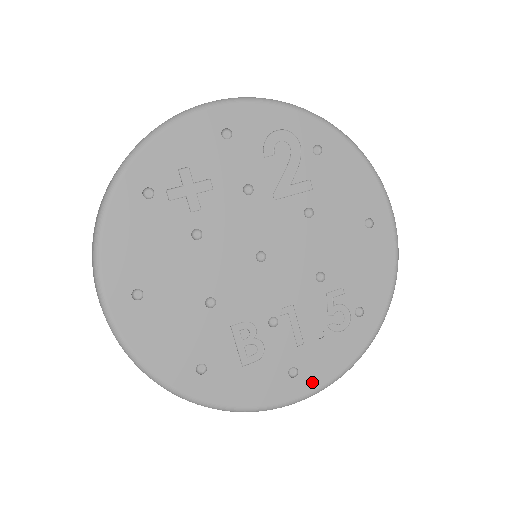
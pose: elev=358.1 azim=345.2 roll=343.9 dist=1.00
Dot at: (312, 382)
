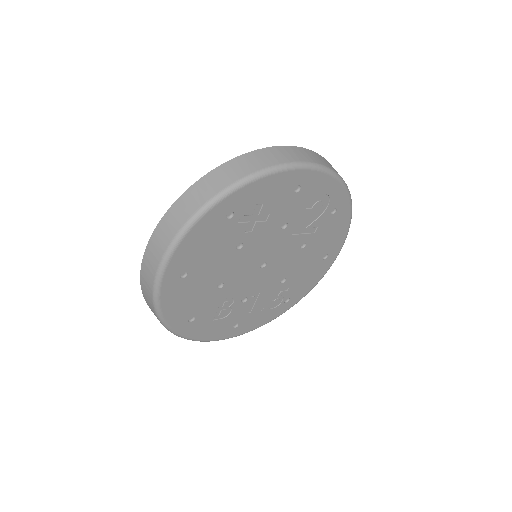
Dot at: (241, 331)
